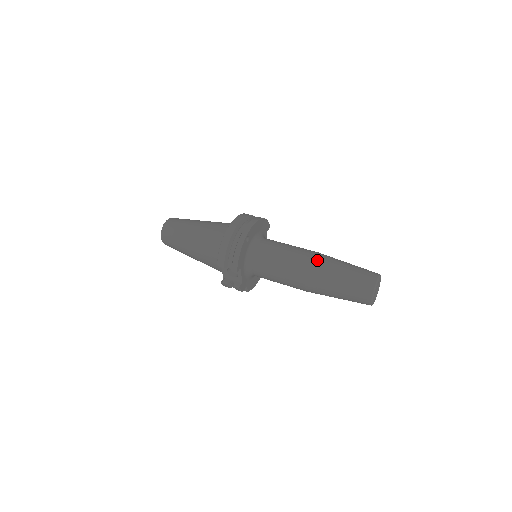
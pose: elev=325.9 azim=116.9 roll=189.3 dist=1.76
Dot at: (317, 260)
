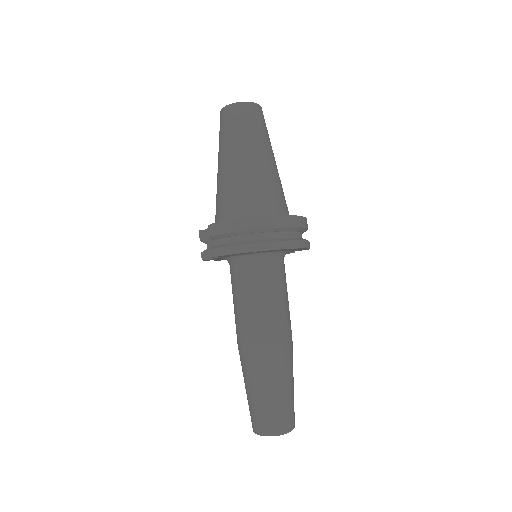
Dot at: (274, 351)
